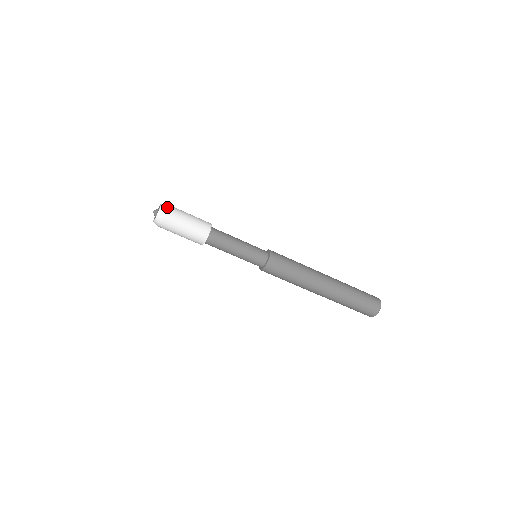
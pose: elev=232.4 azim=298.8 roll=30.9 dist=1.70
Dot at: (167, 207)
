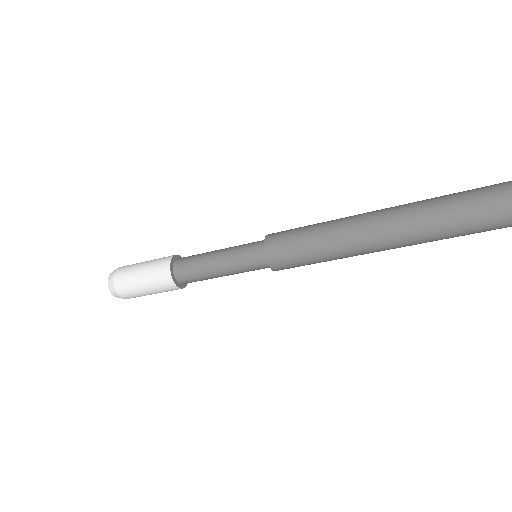
Dot at: (112, 281)
